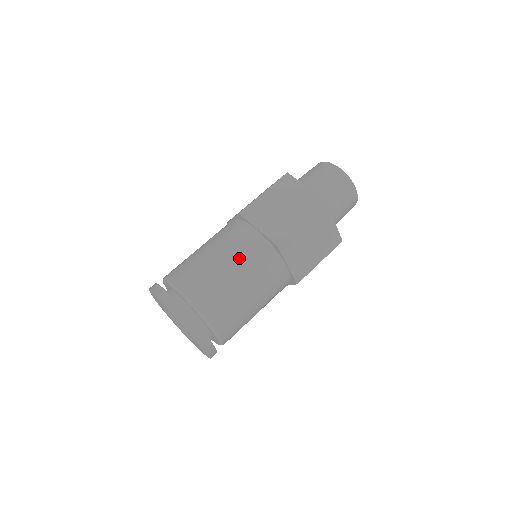
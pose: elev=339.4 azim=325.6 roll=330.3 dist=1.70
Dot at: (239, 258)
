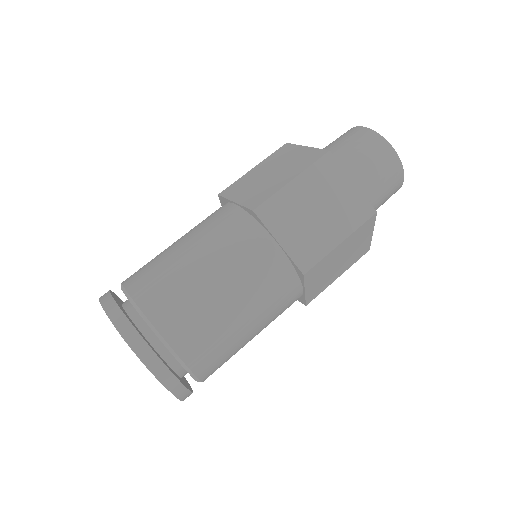
Dot at: (248, 286)
